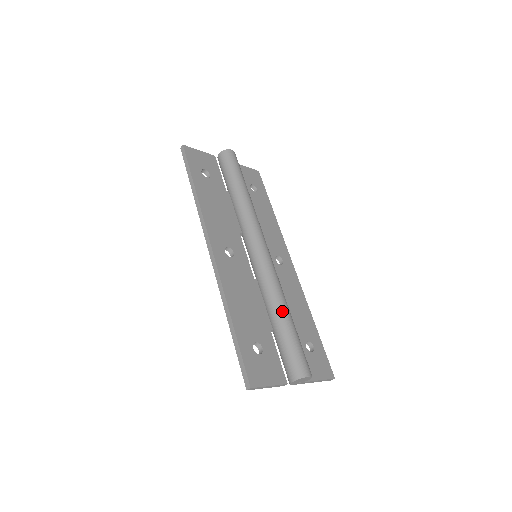
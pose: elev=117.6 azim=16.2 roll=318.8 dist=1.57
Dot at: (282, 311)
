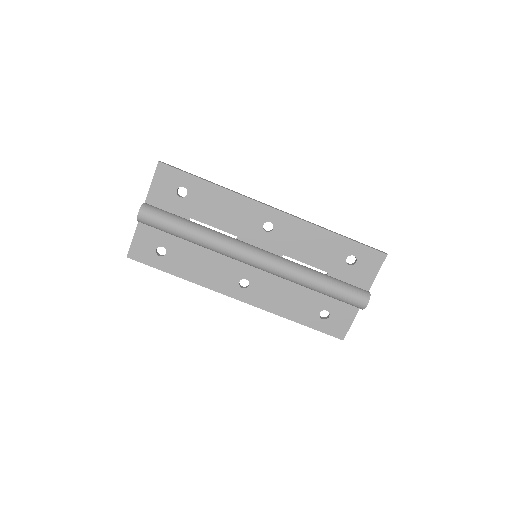
Dot at: (313, 287)
